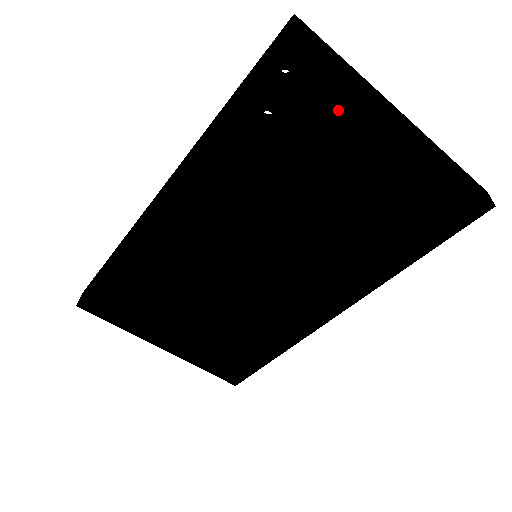
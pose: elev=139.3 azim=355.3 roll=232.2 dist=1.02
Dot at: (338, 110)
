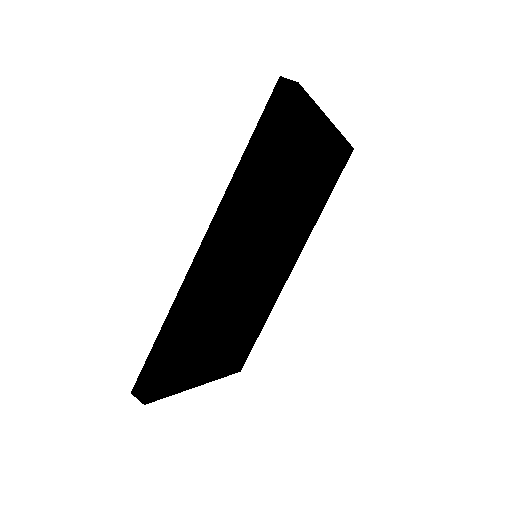
Dot at: (309, 128)
